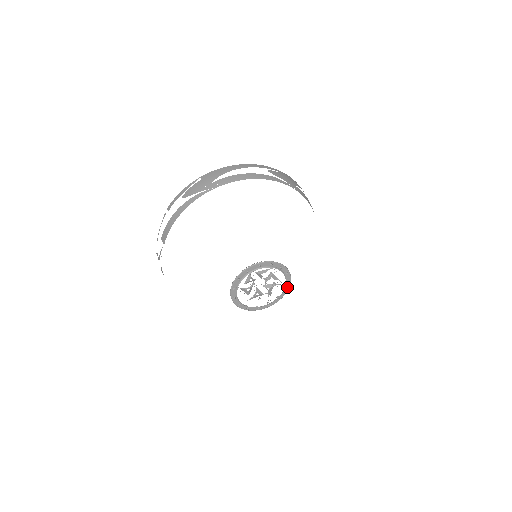
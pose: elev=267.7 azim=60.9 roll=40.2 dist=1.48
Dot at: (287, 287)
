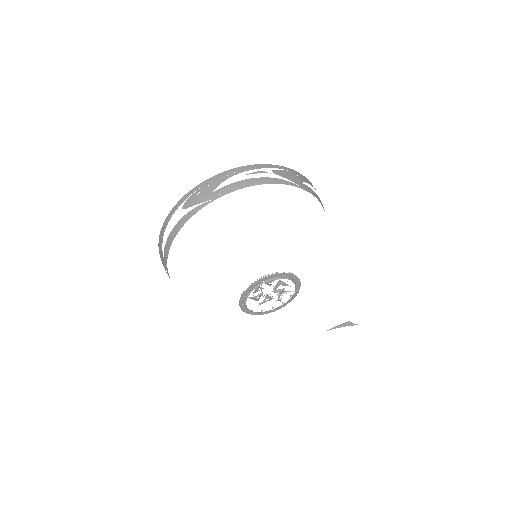
Dot at: (291, 276)
